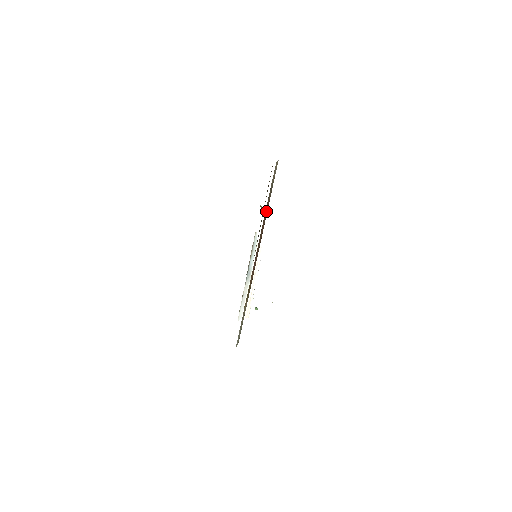
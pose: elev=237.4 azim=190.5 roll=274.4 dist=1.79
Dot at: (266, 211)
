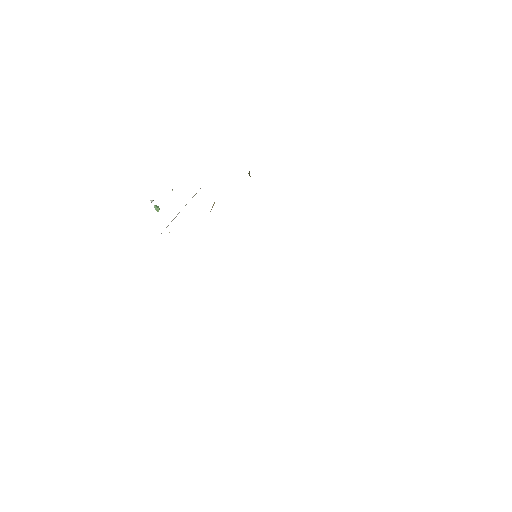
Dot at: occluded
